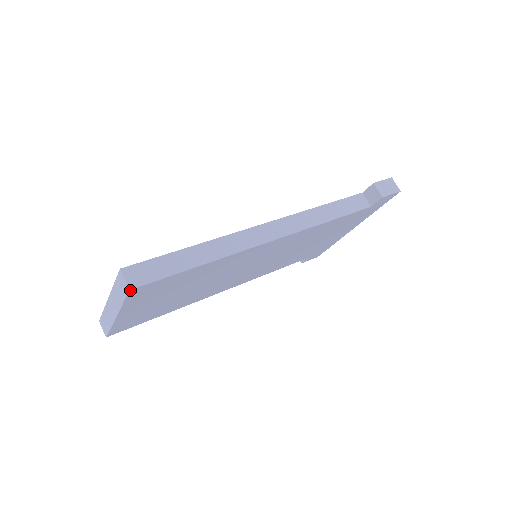
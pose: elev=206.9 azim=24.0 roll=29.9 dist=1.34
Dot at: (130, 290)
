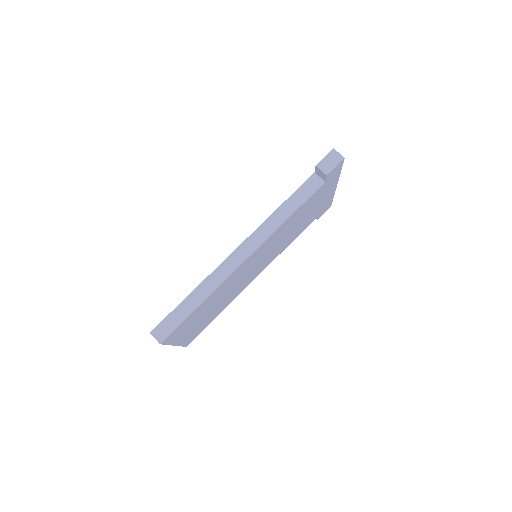
Dot at: occluded
